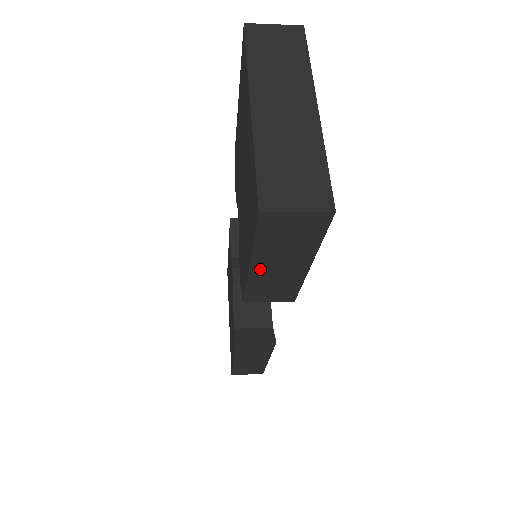
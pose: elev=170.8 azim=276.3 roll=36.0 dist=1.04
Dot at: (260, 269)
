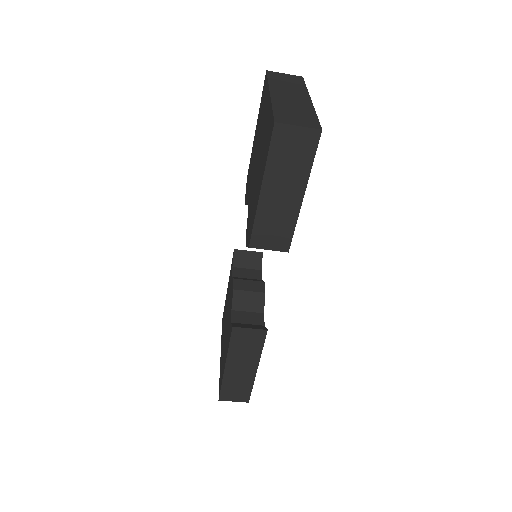
Dot at: (267, 196)
